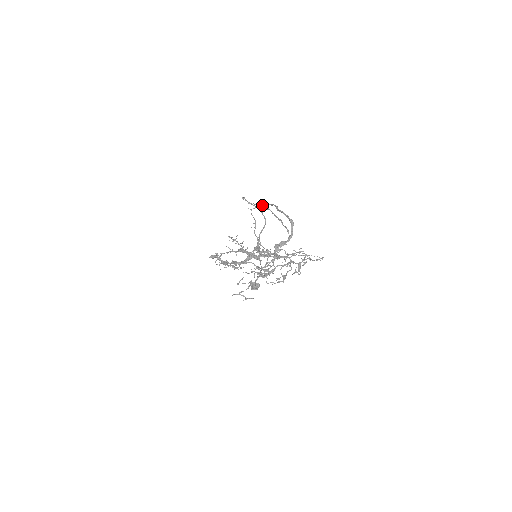
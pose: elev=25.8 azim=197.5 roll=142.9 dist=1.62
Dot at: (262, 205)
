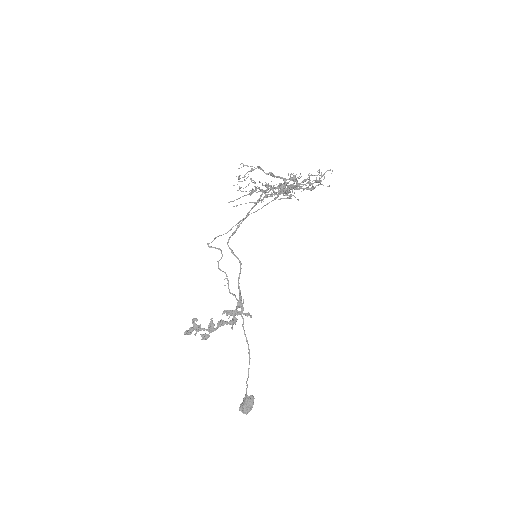
Dot at: (234, 231)
